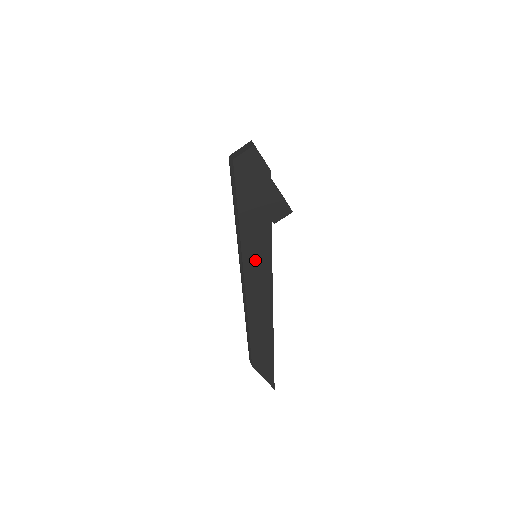
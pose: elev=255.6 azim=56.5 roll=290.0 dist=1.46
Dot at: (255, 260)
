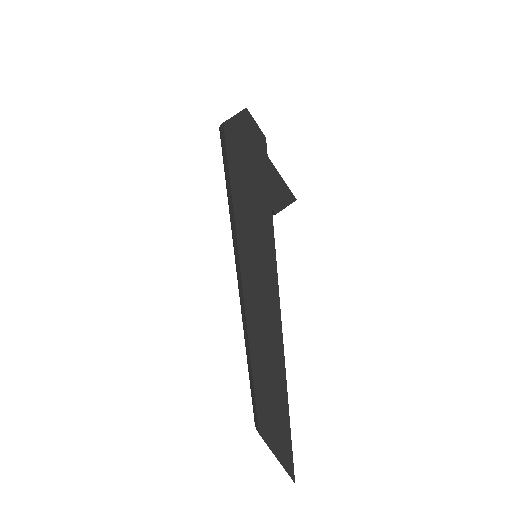
Dot at: (254, 255)
